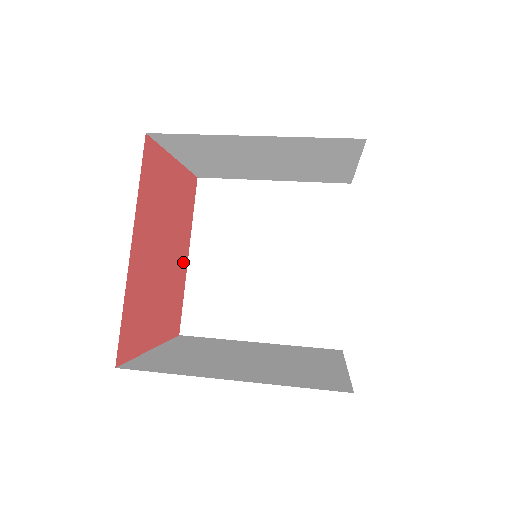
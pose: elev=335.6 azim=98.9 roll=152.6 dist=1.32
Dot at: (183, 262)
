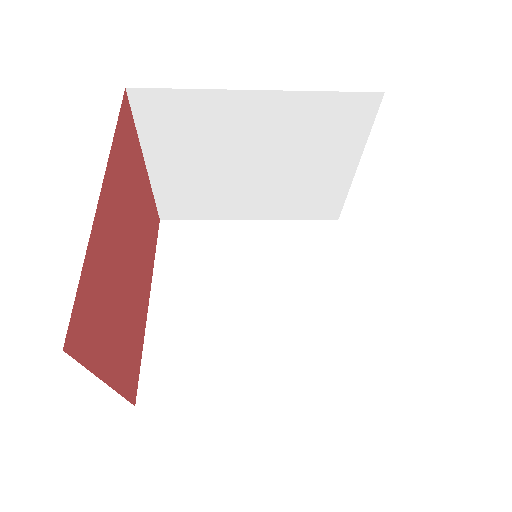
Dot at: (144, 303)
